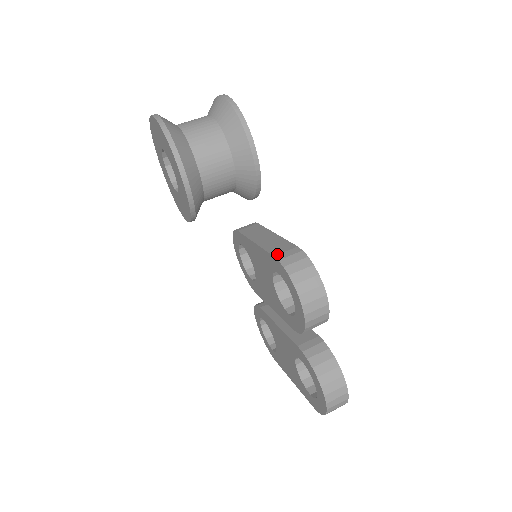
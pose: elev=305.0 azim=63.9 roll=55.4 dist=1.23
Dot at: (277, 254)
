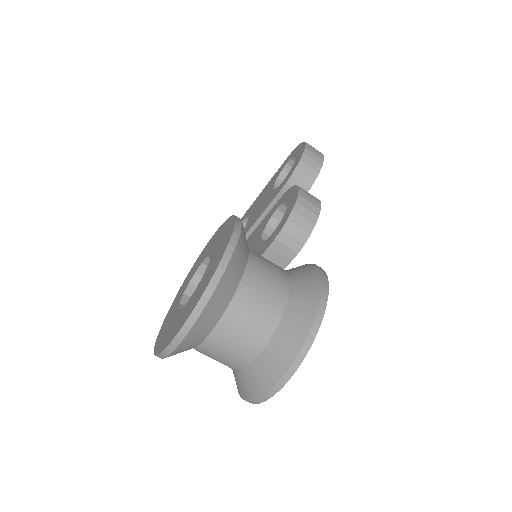
Dot at: occluded
